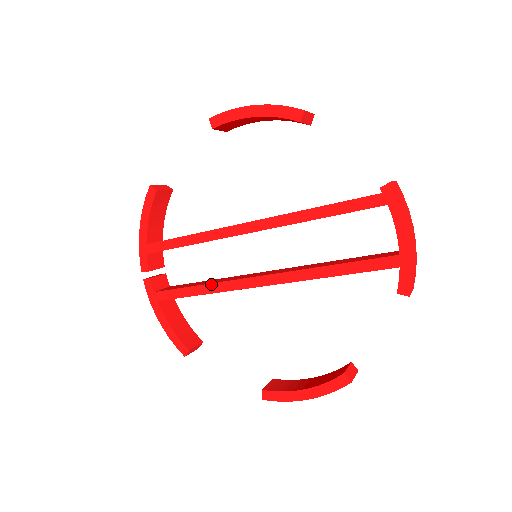
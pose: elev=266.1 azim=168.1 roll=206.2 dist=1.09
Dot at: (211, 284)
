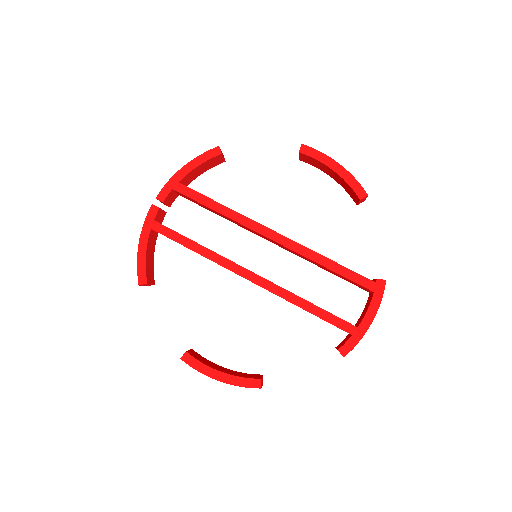
Dot at: (209, 250)
